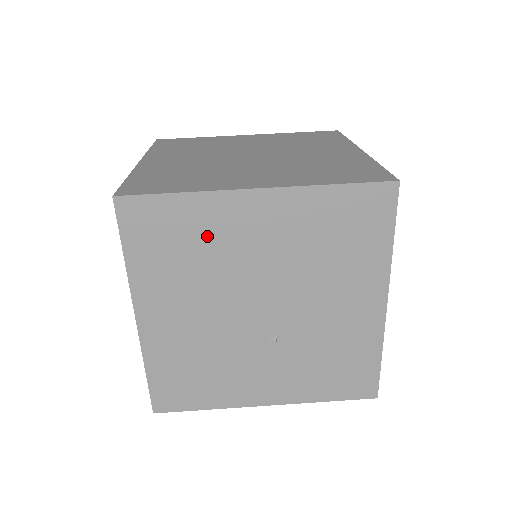
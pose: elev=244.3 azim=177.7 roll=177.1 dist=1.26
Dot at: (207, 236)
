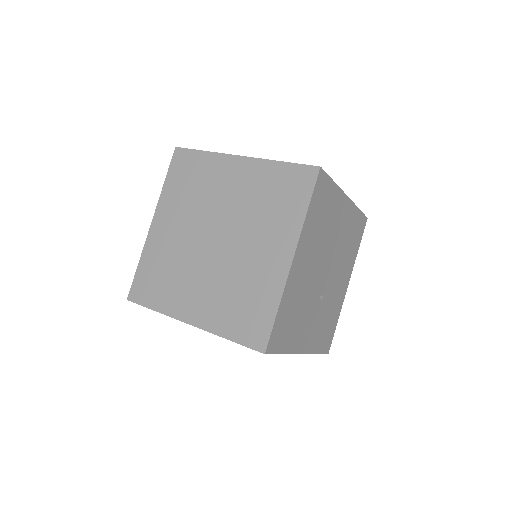
Dot at: (330, 214)
